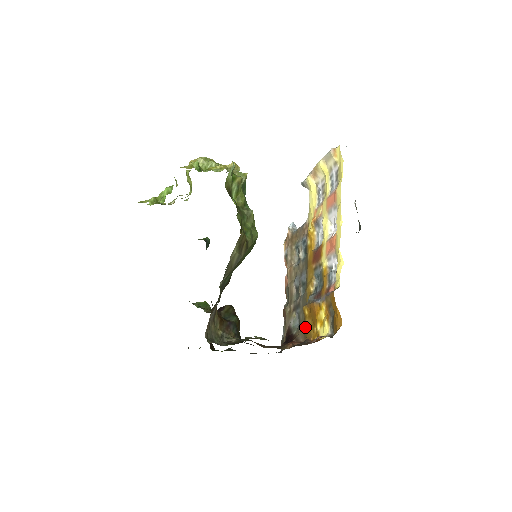
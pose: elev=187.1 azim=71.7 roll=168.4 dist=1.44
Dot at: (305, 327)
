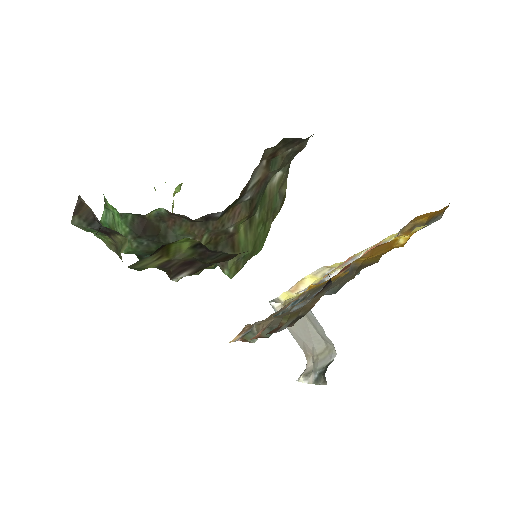
Dot at: (369, 261)
